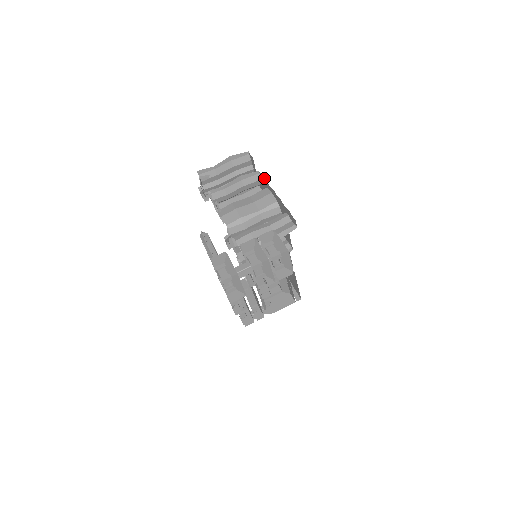
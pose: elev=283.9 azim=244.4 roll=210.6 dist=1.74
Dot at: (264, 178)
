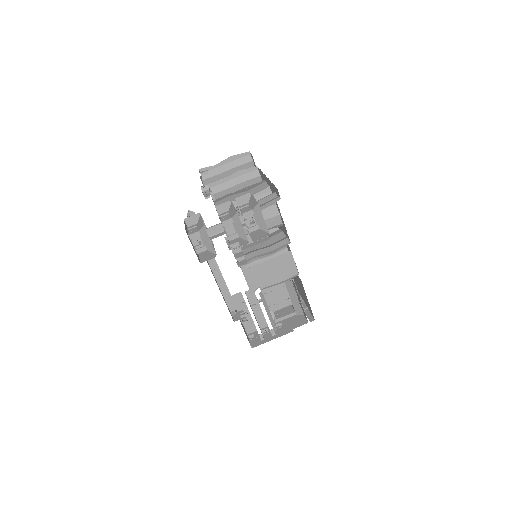
Dot at: (260, 169)
